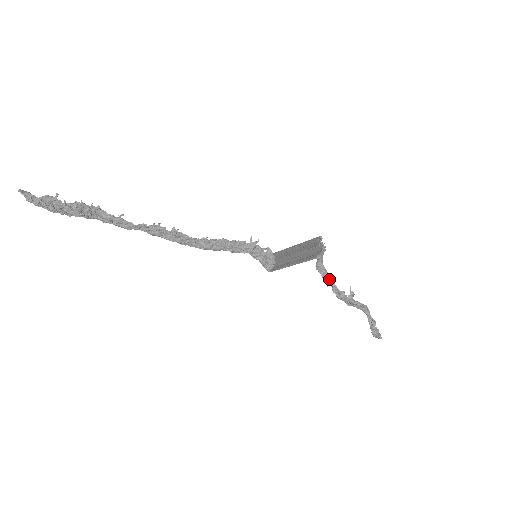
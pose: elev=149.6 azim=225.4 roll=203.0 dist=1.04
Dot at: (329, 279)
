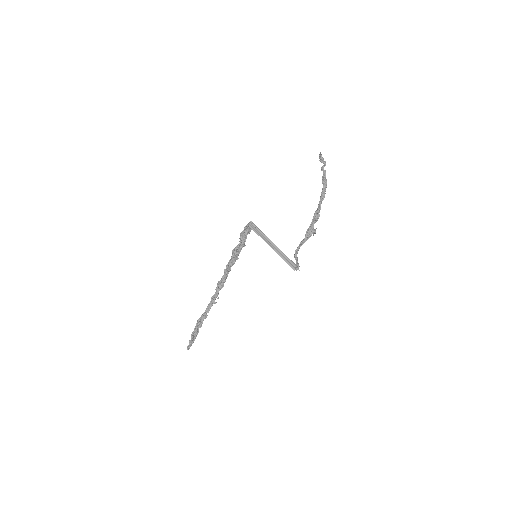
Dot at: occluded
